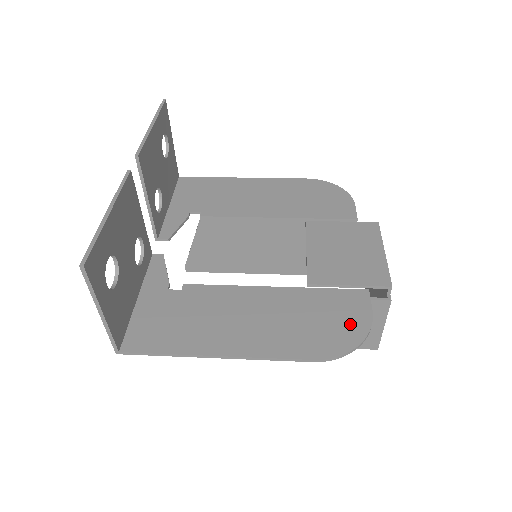
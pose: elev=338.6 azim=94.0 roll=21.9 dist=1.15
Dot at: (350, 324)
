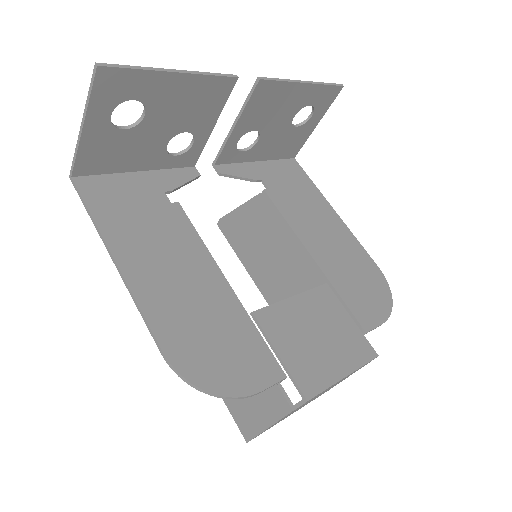
Dot at: (230, 373)
